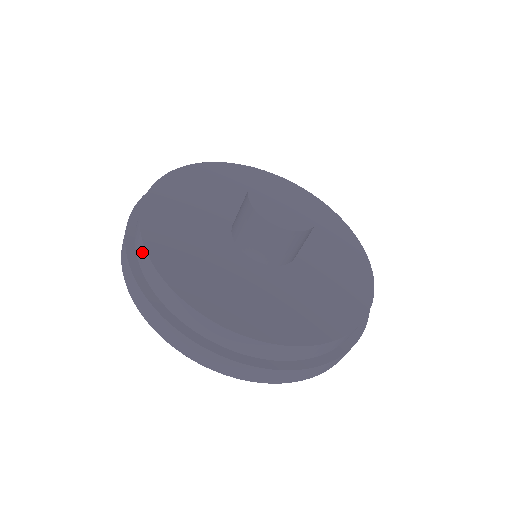
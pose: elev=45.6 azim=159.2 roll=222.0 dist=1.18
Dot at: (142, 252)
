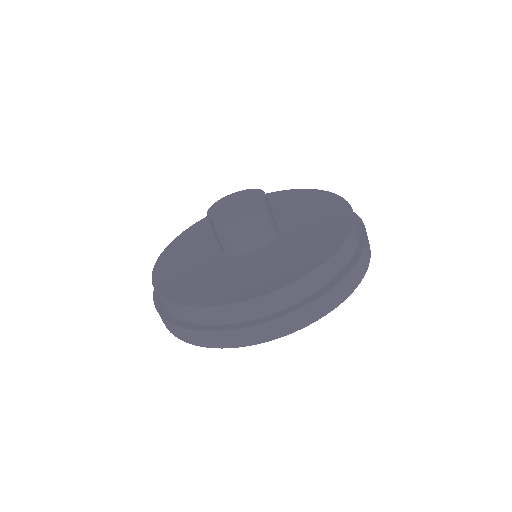
Dot at: occluded
